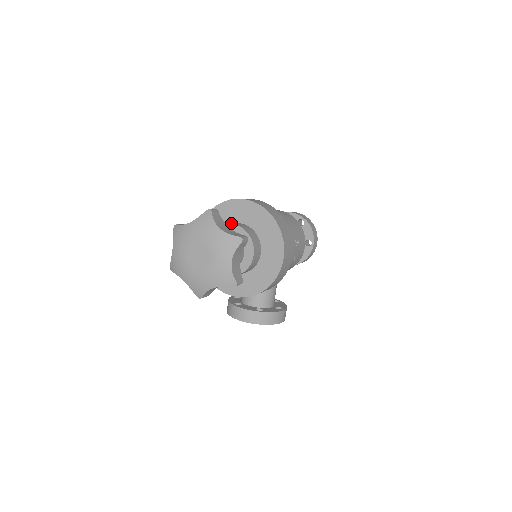
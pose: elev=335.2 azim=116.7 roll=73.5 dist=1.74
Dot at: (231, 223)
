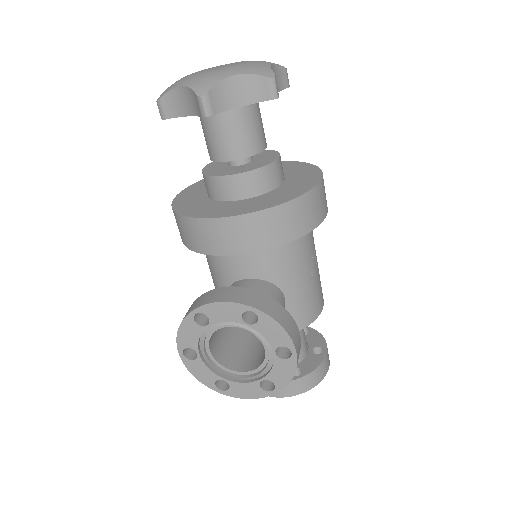
Dot at: occluded
